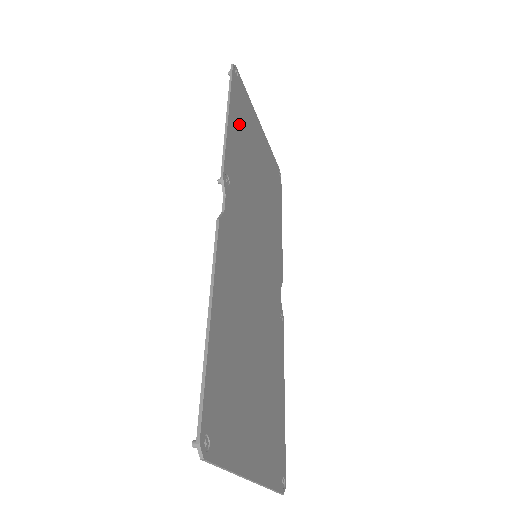
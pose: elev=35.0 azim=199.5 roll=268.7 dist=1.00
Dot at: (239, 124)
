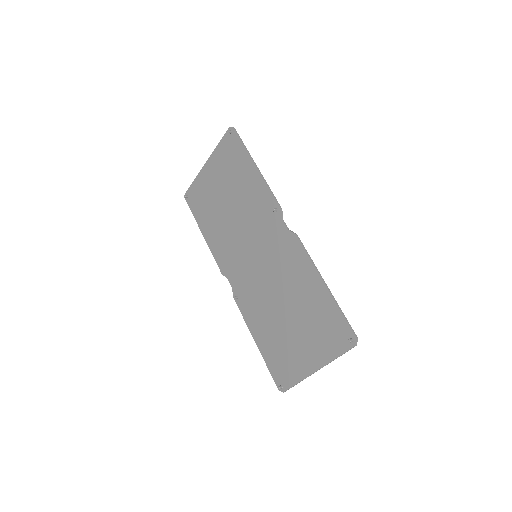
Dot at: (244, 170)
